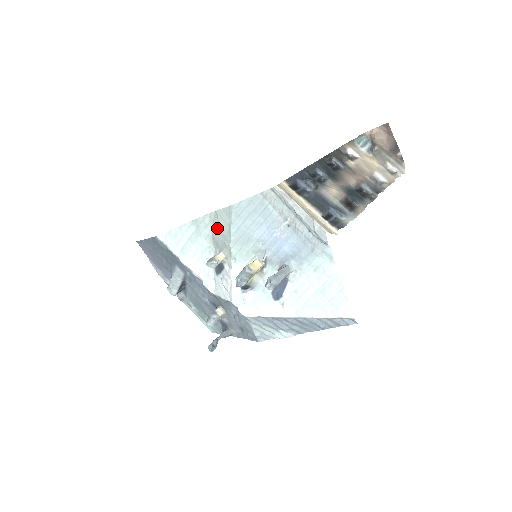
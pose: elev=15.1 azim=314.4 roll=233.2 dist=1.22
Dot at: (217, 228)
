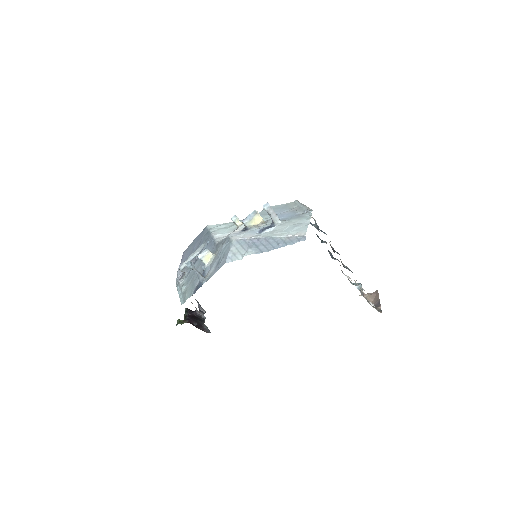
Dot at: occluded
